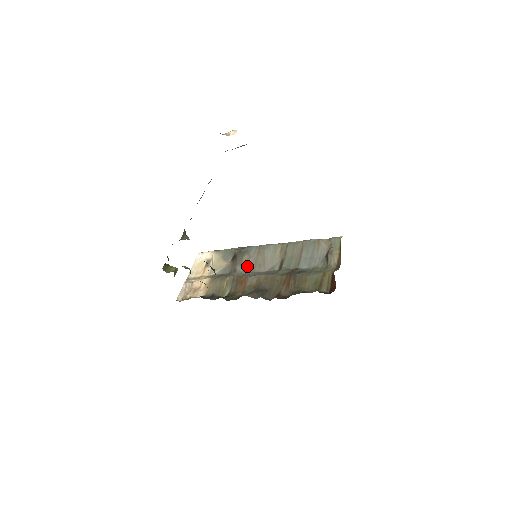
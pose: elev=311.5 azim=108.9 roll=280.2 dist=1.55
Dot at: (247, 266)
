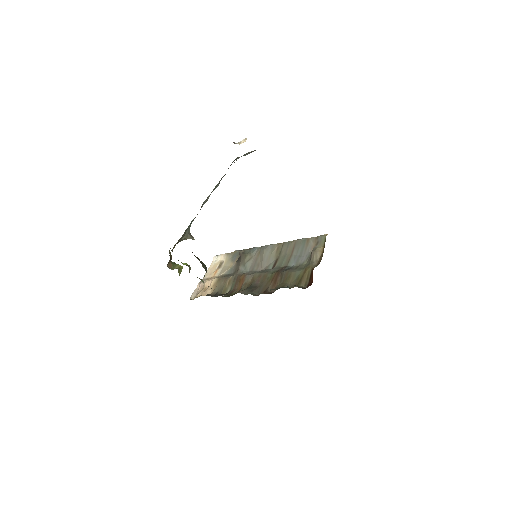
Dot at: (248, 266)
